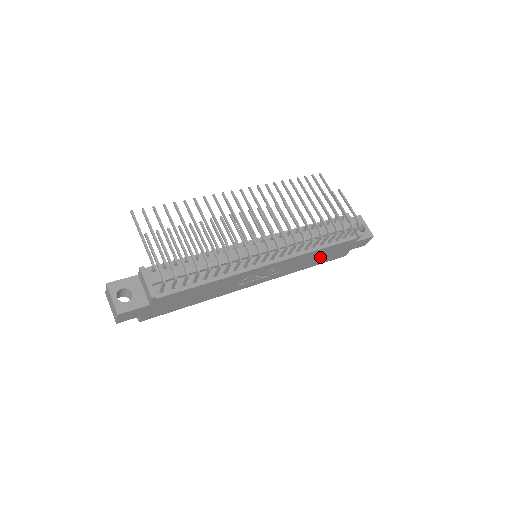
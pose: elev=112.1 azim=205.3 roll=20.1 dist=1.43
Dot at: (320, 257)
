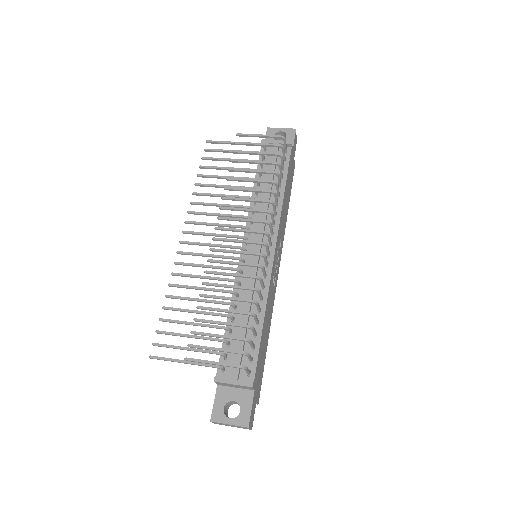
Dot at: (287, 193)
